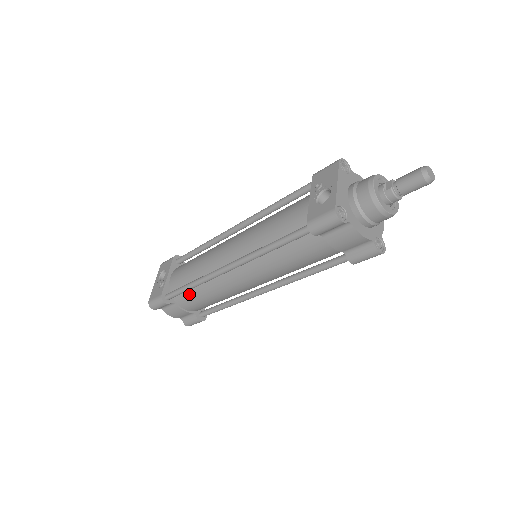
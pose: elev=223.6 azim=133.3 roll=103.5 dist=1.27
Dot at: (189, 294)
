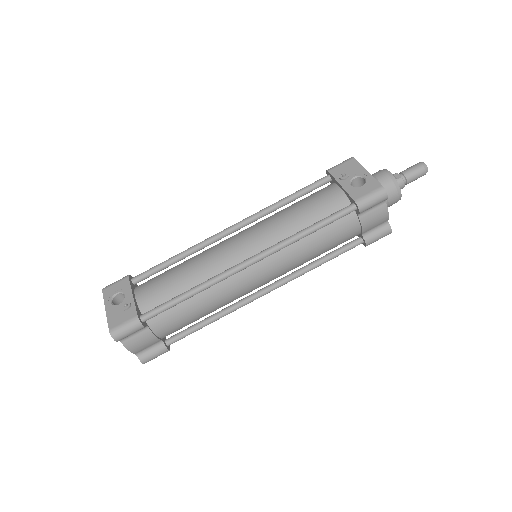
Dot at: (175, 309)
